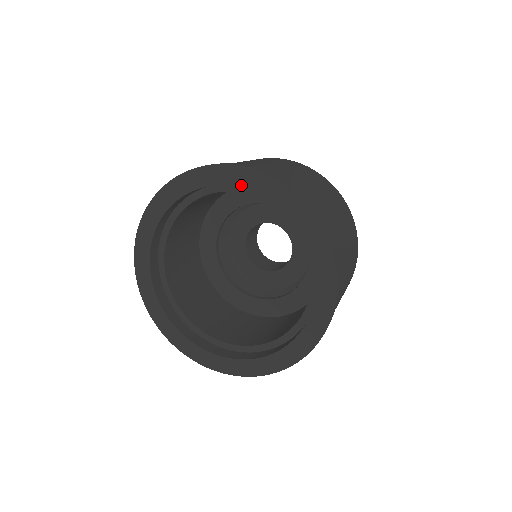
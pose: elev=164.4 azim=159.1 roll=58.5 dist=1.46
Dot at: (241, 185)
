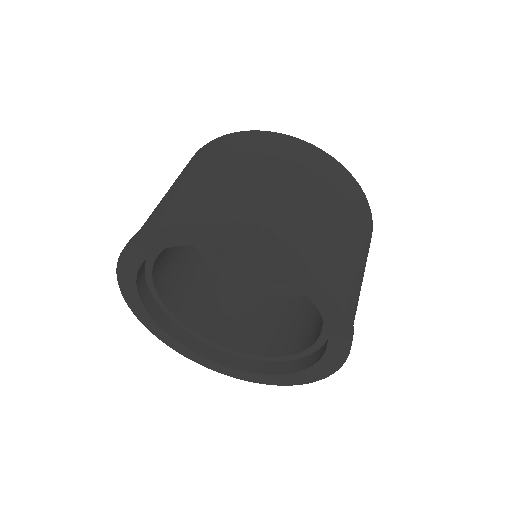
Dot at: (244, 254)
